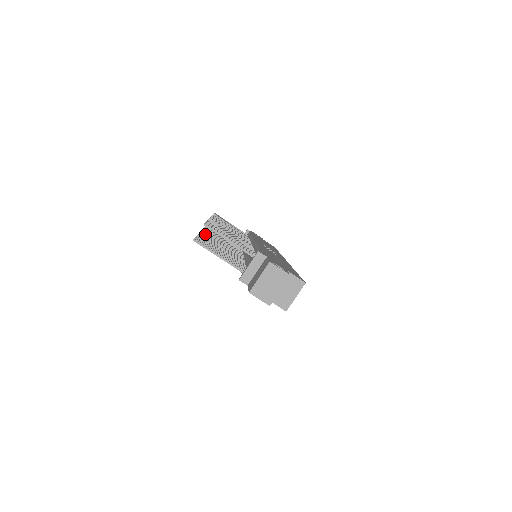
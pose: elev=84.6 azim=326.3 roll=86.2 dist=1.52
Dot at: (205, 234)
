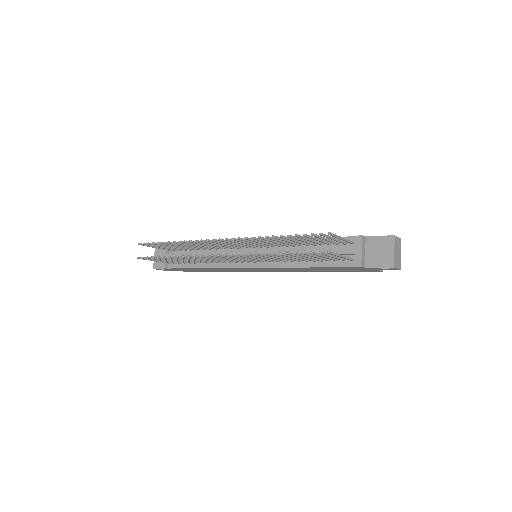
Dot at: (253, 254)
